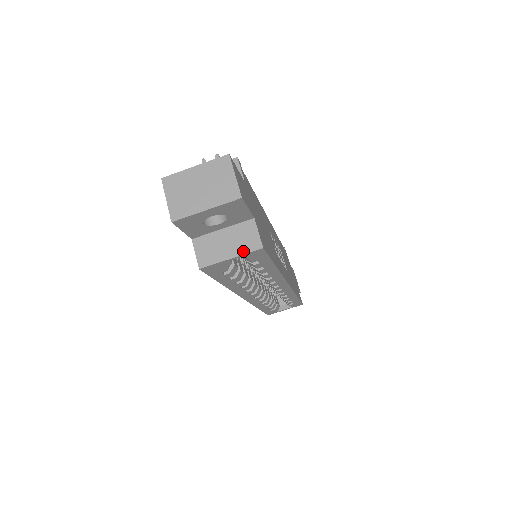
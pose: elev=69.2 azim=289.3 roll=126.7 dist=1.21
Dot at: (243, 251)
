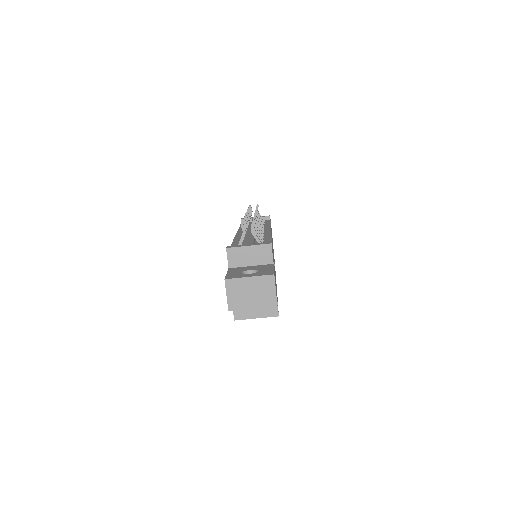
Dot at: (265, 315)
